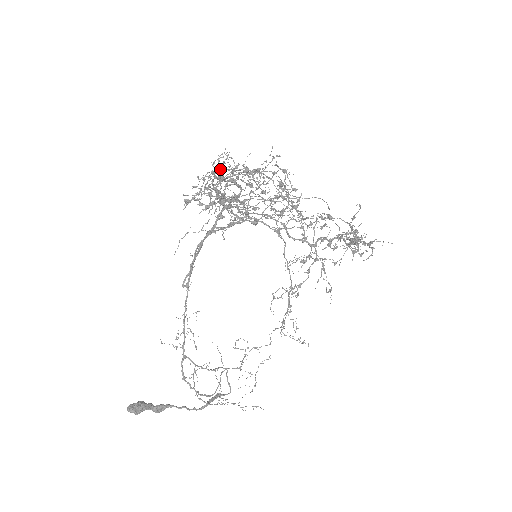
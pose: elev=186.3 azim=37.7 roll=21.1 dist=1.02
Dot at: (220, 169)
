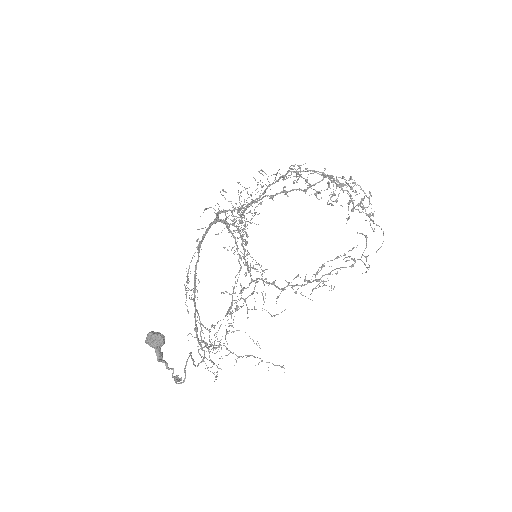
Dot at: occluded
